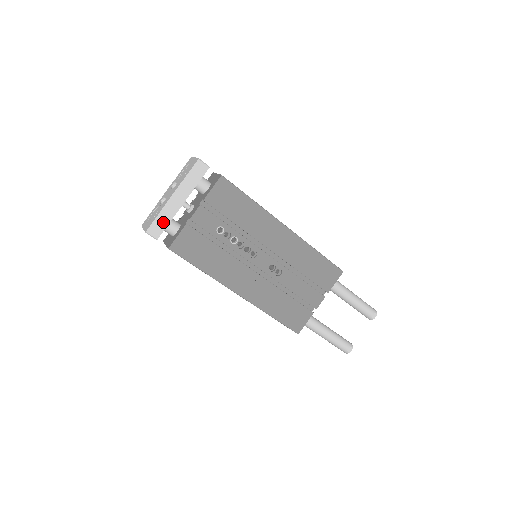
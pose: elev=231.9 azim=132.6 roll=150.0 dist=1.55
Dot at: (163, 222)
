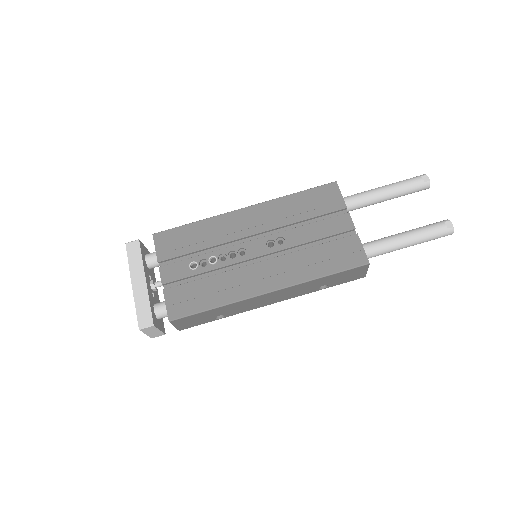
Dot at: (145, 308)
